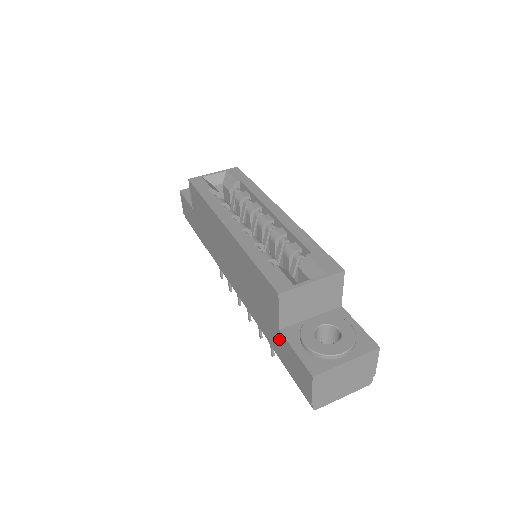
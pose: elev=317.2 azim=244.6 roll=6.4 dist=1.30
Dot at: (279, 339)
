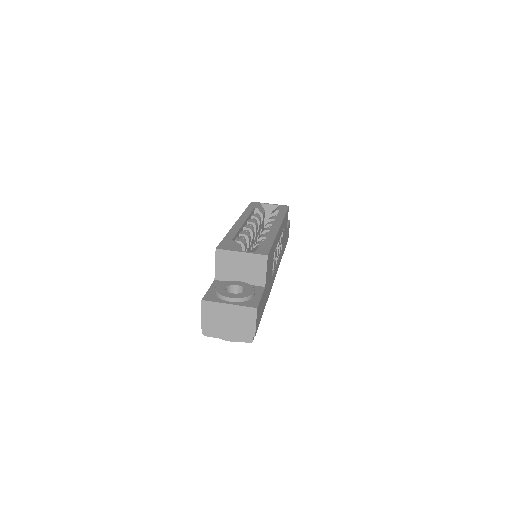
Dot at: occluded
